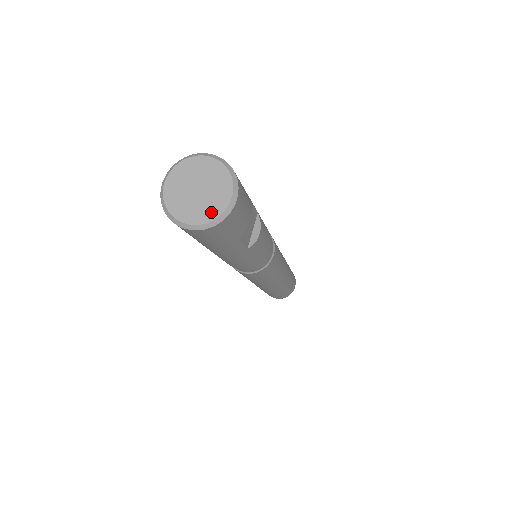
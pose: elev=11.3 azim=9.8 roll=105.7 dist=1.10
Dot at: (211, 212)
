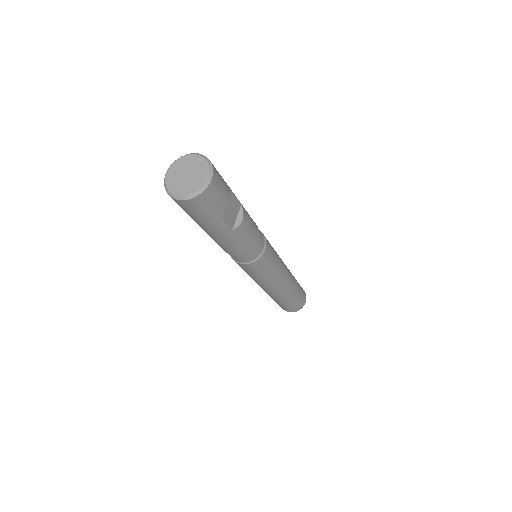
Dot at: (194, 188)
